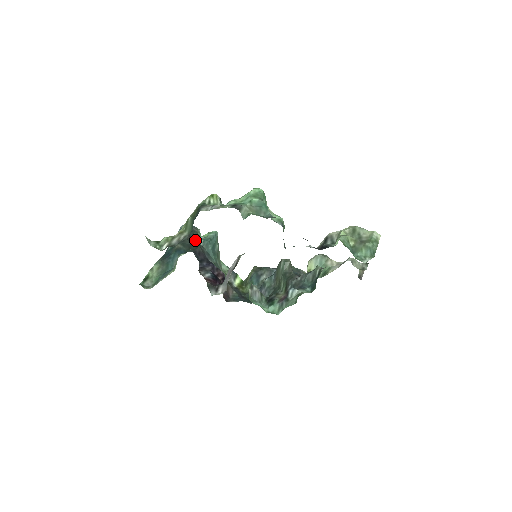
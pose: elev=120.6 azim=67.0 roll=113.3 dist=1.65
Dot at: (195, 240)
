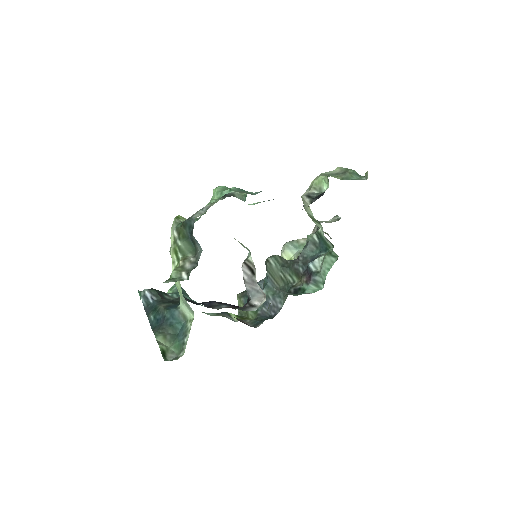
Dot at: (168, 298)
